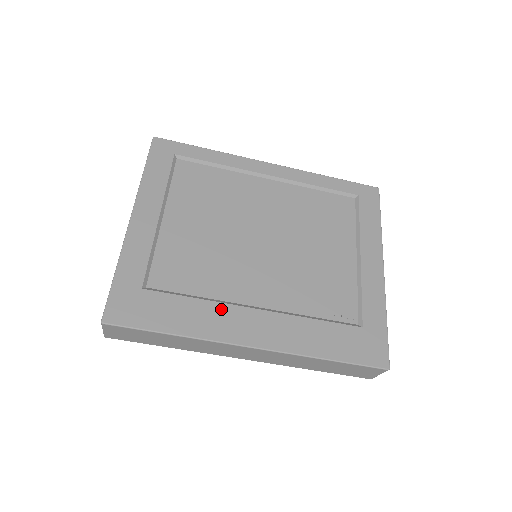
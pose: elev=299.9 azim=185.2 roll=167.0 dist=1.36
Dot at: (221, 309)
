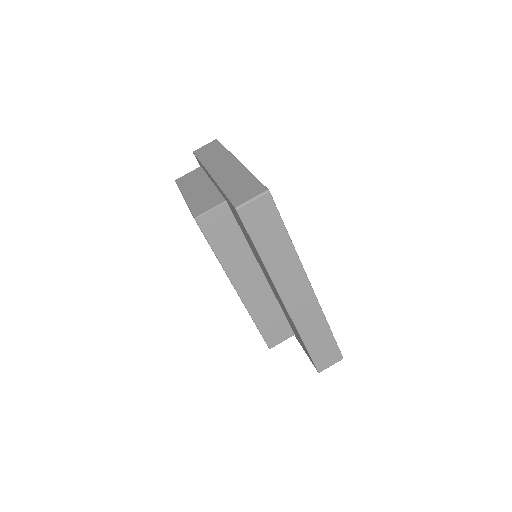
Dot at: occluded
